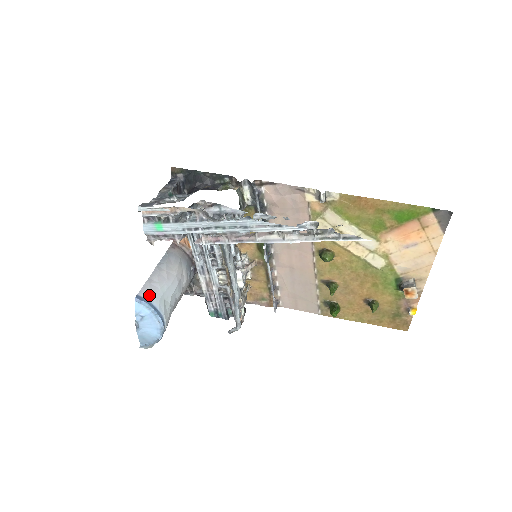
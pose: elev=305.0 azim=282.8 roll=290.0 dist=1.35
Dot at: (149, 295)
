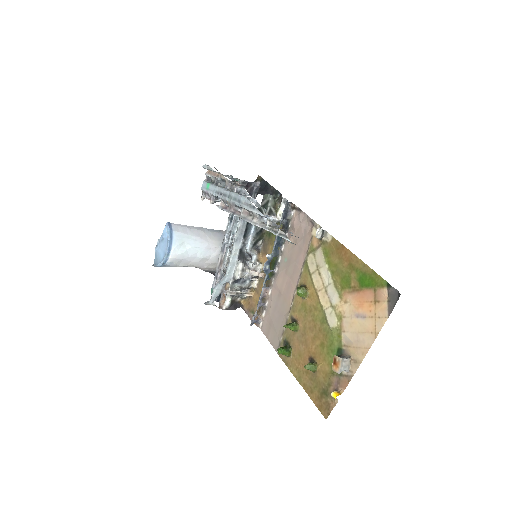
Dot at: (177, 229)
